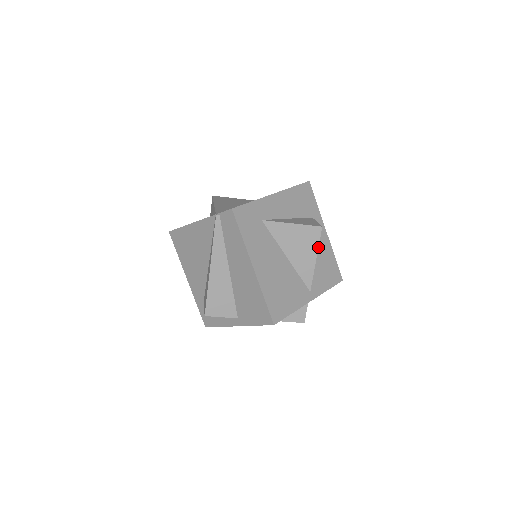
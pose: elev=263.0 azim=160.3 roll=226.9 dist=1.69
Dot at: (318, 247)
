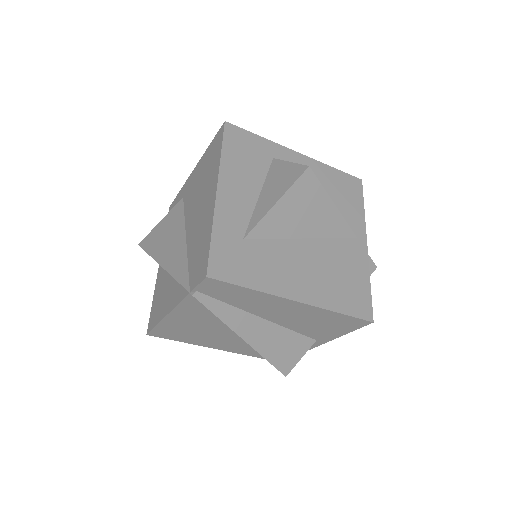
Dot at: (325, 191)
